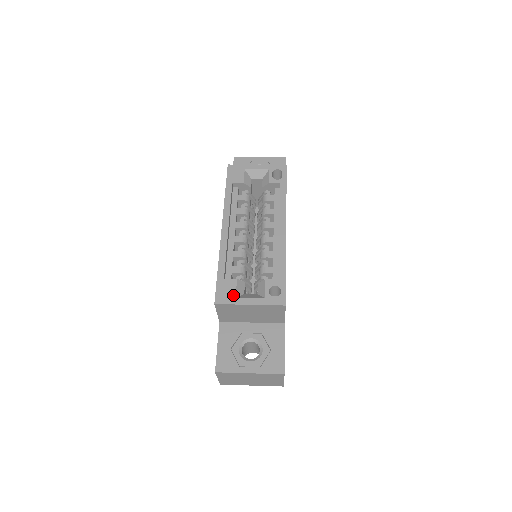
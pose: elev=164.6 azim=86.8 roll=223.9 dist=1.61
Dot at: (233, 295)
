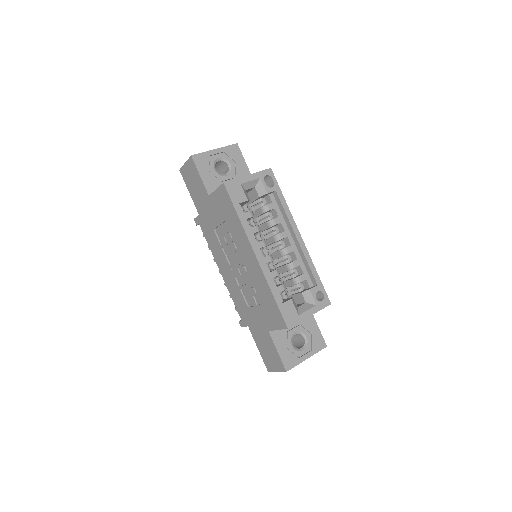
Dot at: (296, 314)
